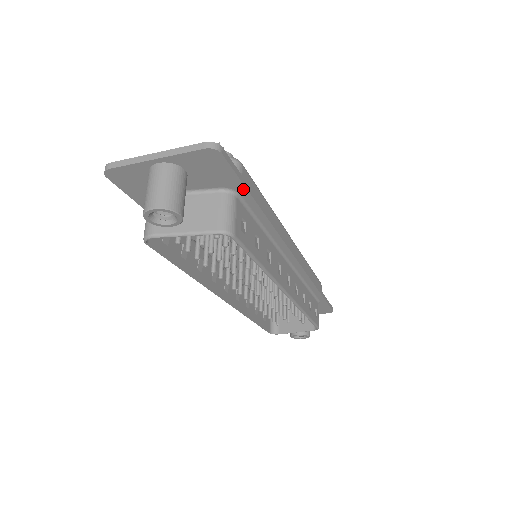
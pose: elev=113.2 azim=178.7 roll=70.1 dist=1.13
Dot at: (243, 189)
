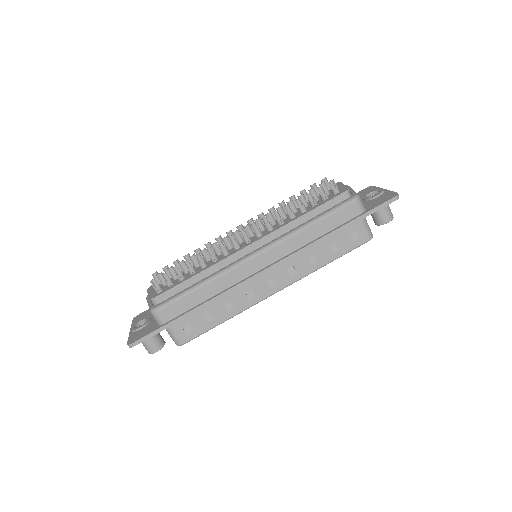
Dot at: (166, 328)
